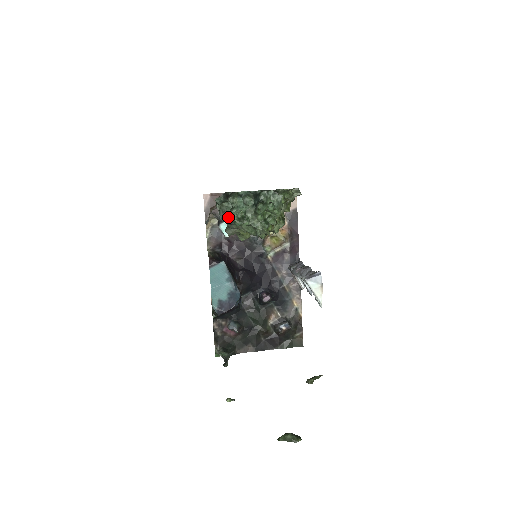
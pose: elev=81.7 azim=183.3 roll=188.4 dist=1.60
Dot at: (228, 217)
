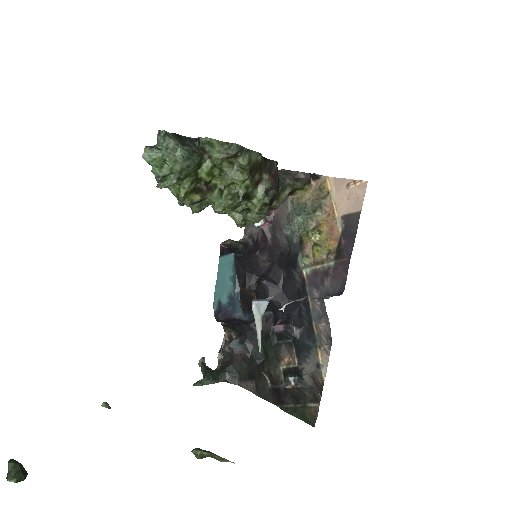
Dot at: occluded
